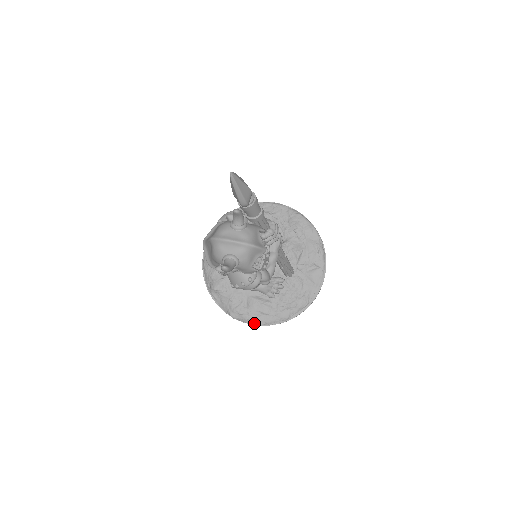
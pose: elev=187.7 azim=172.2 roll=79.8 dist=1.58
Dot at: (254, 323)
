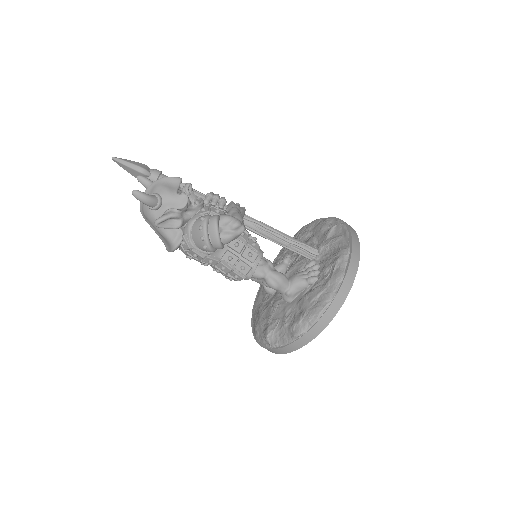
Dot at: (317, 314)
